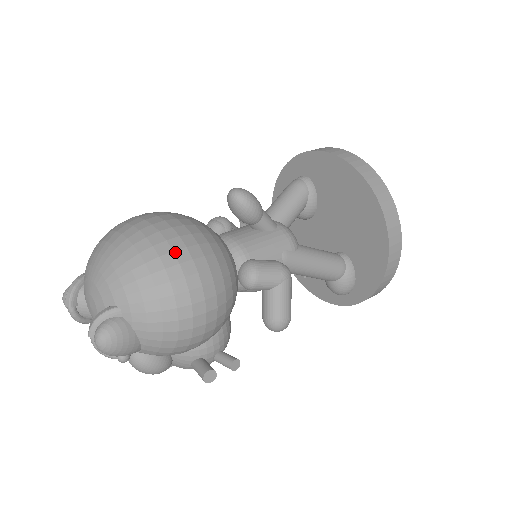
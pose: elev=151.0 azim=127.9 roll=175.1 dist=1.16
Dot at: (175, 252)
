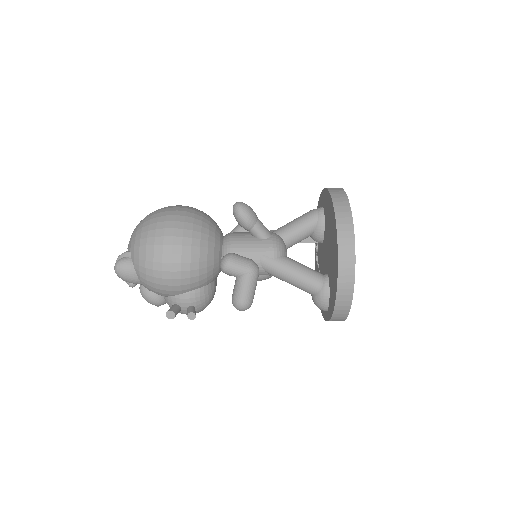
Dot at: (166, 229)
